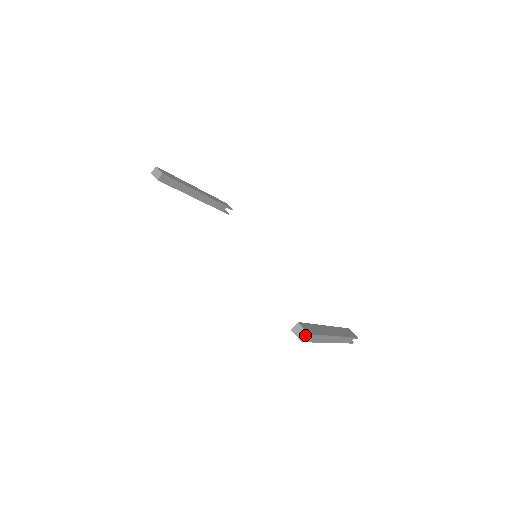
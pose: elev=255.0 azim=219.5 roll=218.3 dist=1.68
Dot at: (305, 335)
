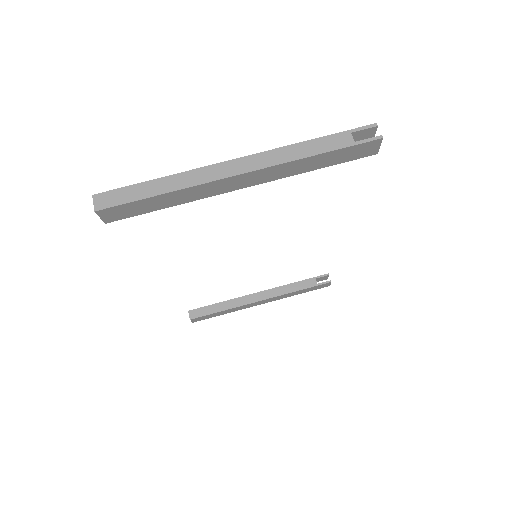
Dot at: (94, 202)
